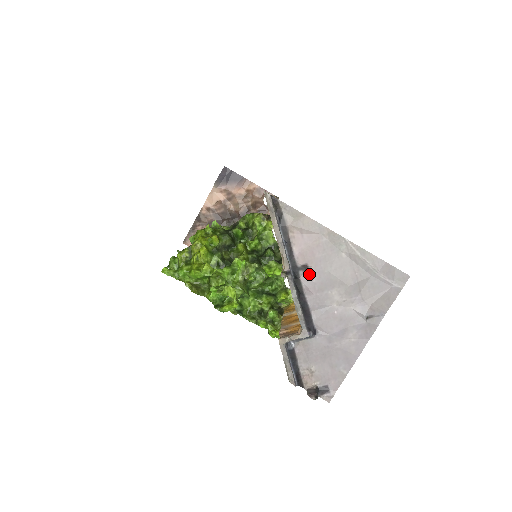
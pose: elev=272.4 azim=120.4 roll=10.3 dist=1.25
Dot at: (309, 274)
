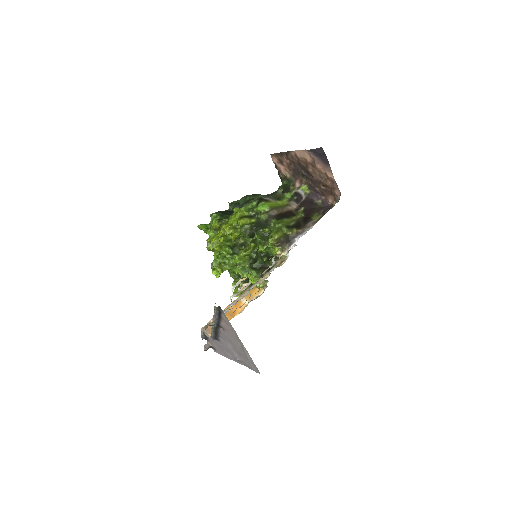
Dot at: (224, 331)
